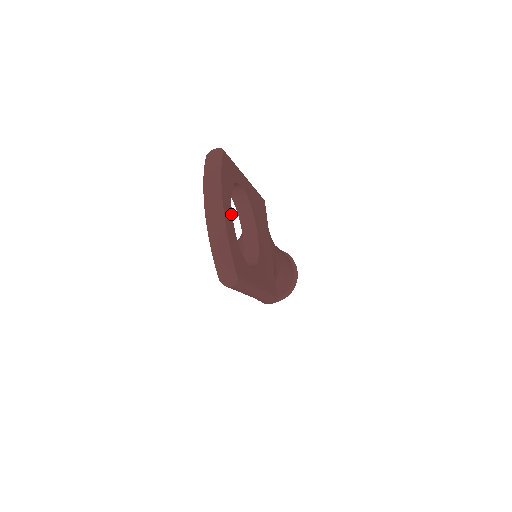
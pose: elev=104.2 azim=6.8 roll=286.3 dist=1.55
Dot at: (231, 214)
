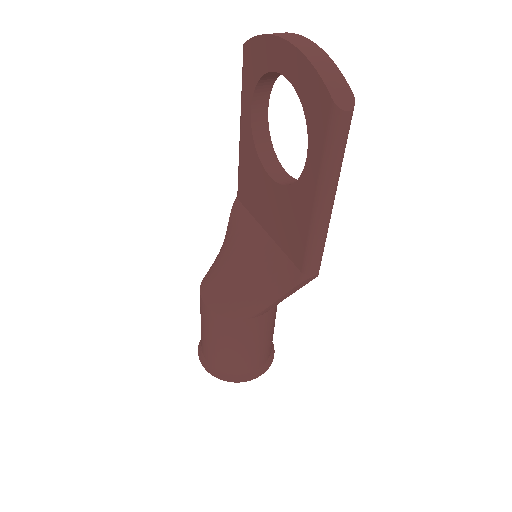
Dot at: occluded
